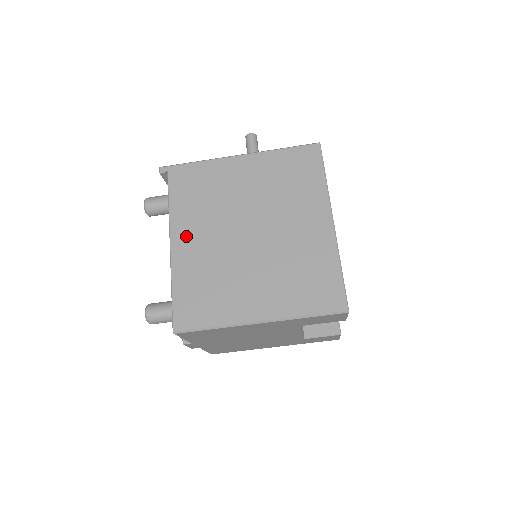
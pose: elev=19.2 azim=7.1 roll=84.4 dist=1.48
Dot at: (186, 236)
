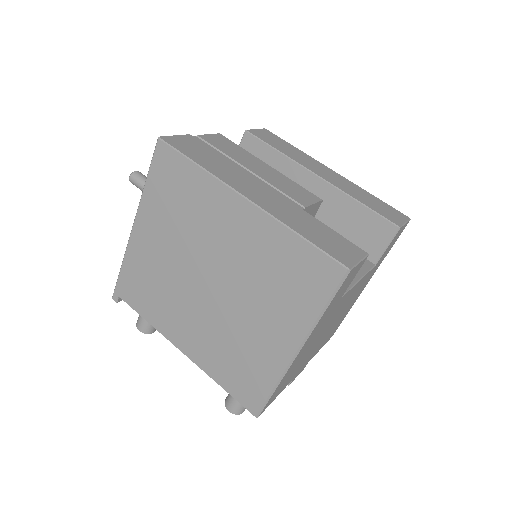
Dot at: (181, 334)
